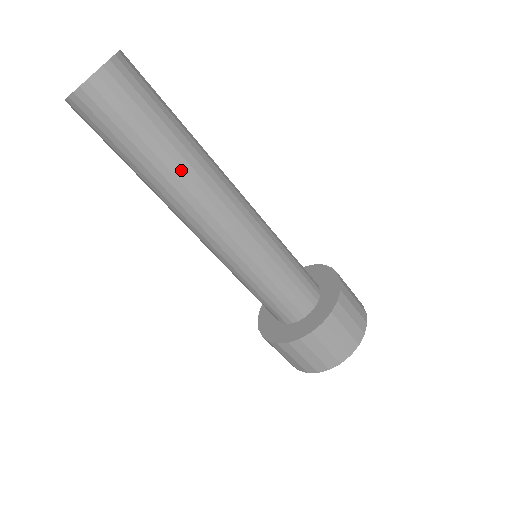
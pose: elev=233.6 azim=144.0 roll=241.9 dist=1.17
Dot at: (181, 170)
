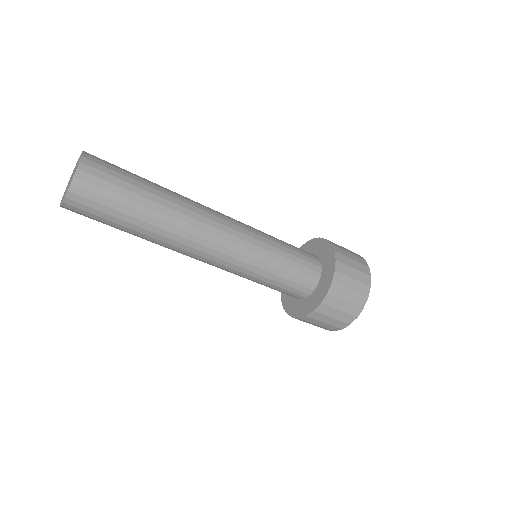
Dot at: (172, 203)
